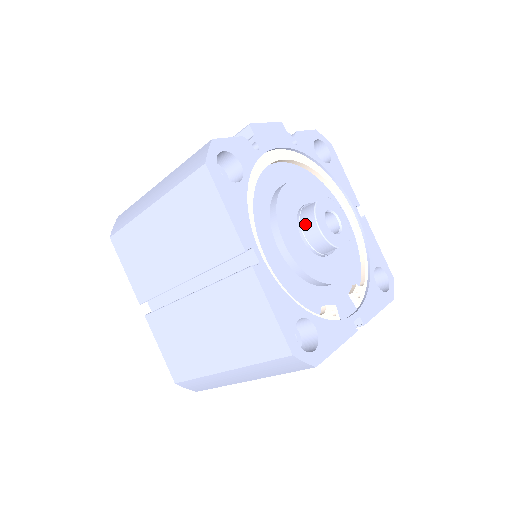
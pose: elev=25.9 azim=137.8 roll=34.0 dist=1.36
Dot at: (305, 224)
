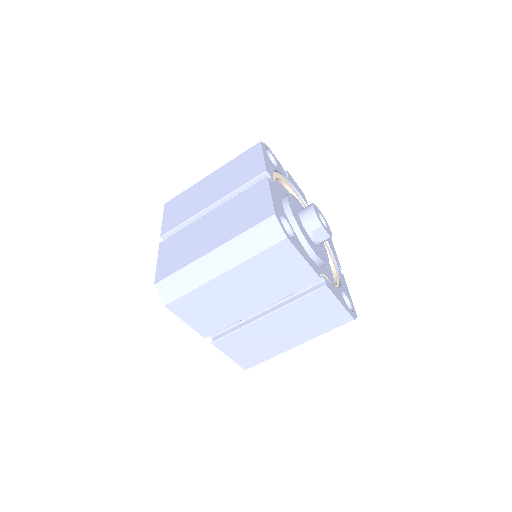
Dot at: (304, 209)
